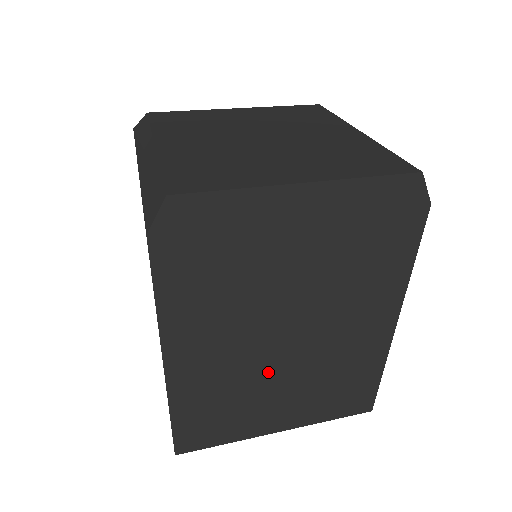
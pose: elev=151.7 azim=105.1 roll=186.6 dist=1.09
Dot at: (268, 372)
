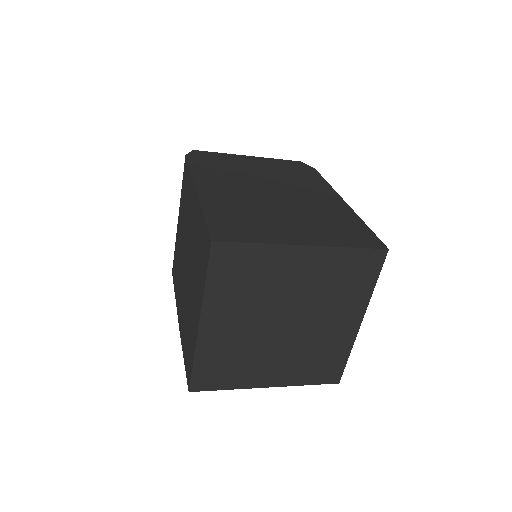
Dot at: (270, 206)
